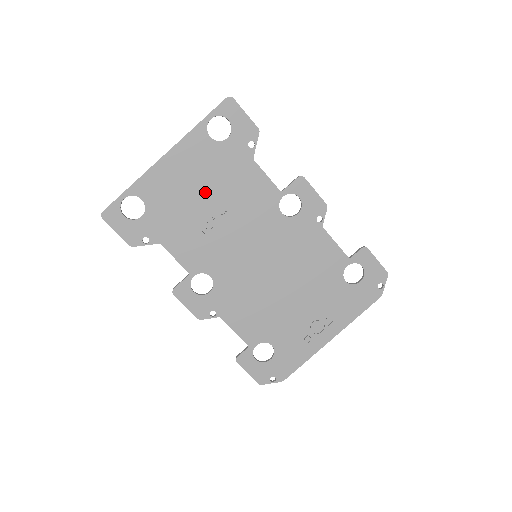
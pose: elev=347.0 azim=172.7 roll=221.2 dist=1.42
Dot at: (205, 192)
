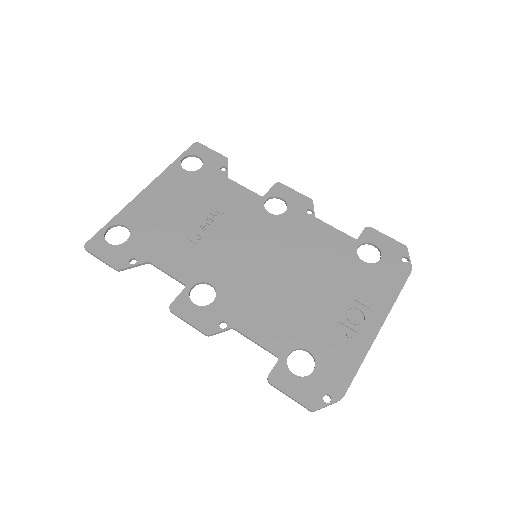
Dot at: (188, 210)
